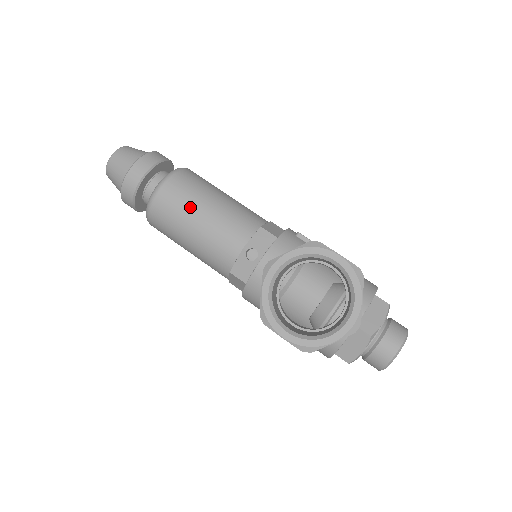
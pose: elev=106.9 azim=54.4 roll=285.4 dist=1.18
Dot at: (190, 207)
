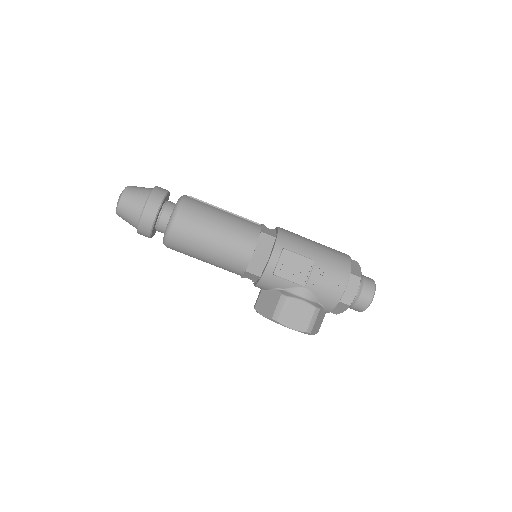
Dot at: occluded
